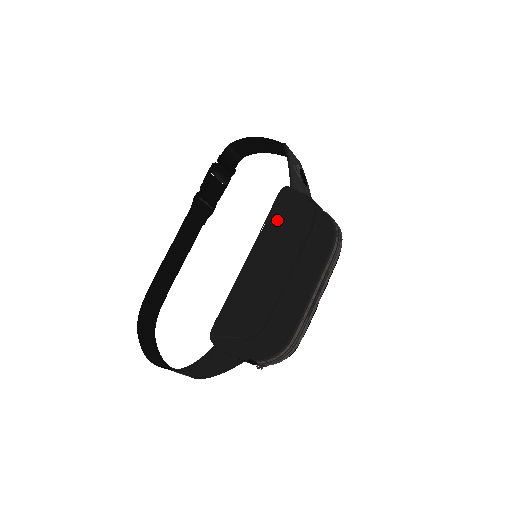
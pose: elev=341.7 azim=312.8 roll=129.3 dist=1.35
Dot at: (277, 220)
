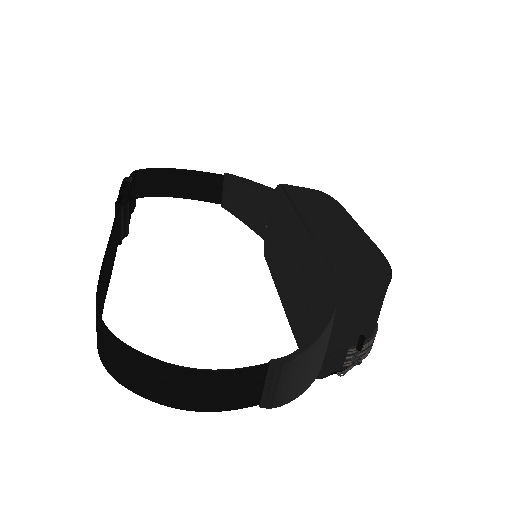
Dot at: (306, 197)
